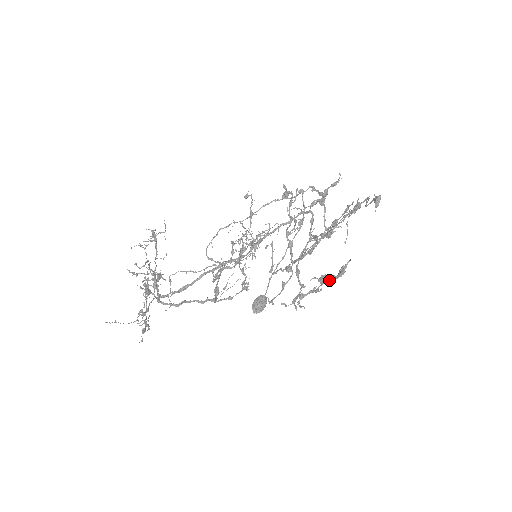
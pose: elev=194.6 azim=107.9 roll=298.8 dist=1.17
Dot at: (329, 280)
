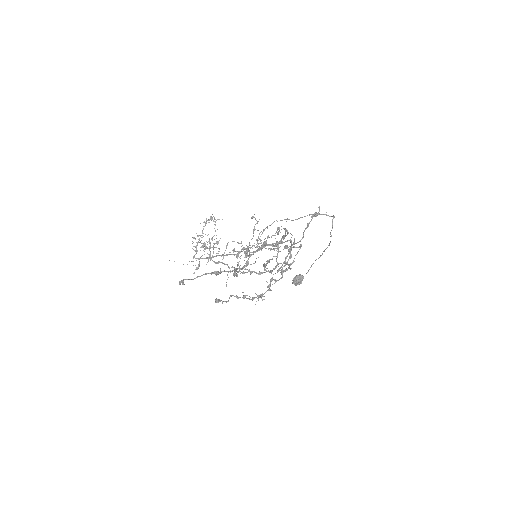
Dot at: (228, 300)
